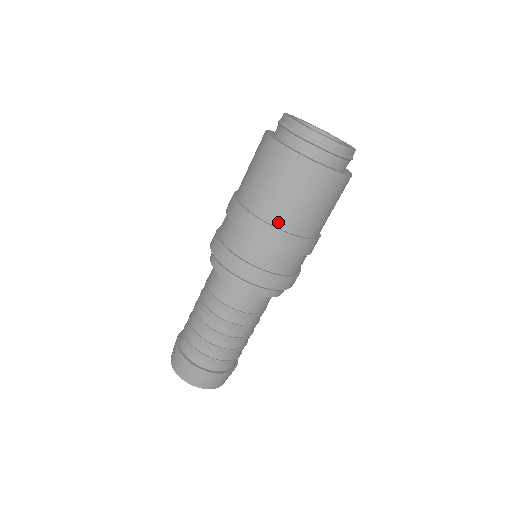
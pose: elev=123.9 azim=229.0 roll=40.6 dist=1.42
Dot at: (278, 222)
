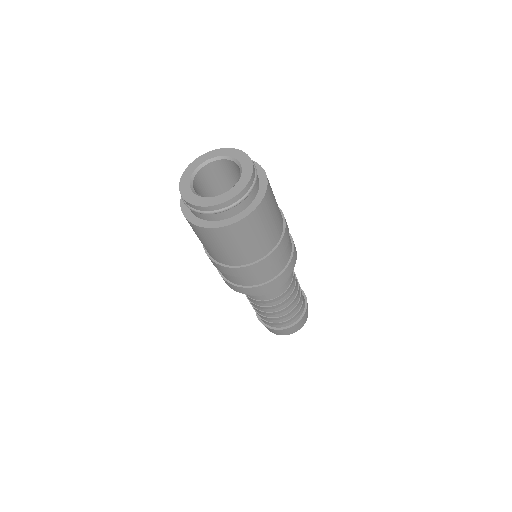
Dot at: (209, 254)
